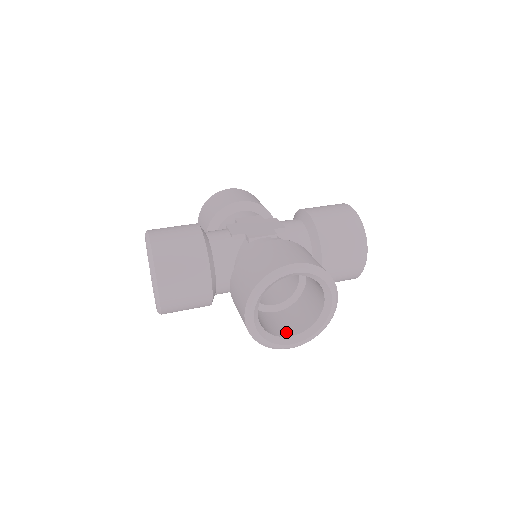
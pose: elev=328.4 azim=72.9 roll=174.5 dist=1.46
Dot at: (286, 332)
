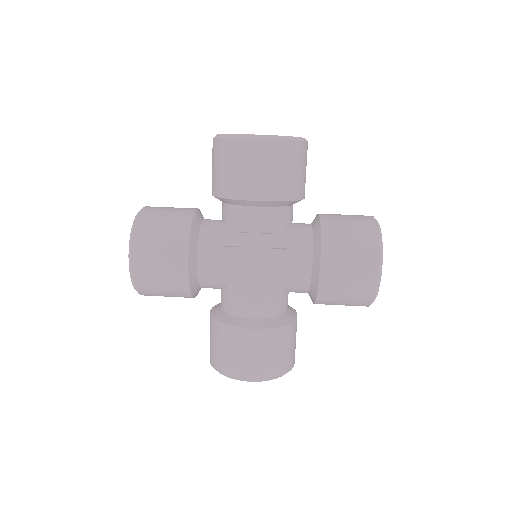
Dot at: occluded
